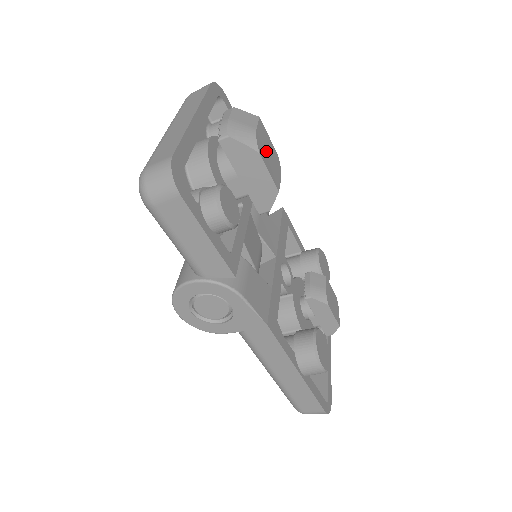
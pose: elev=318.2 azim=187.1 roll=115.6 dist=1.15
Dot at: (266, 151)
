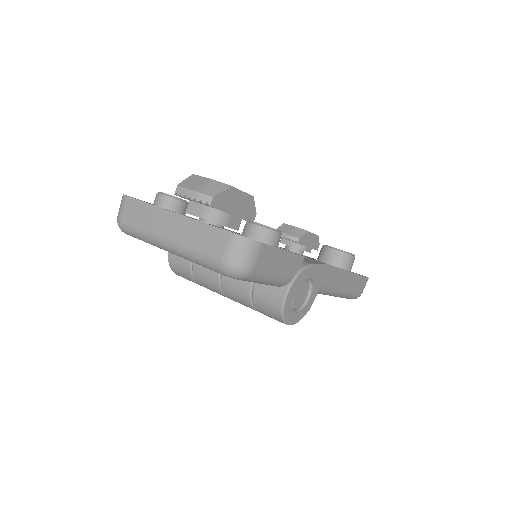
Dot at: occluded
